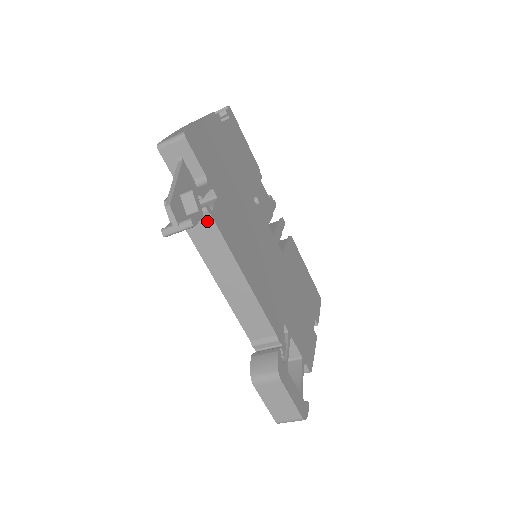
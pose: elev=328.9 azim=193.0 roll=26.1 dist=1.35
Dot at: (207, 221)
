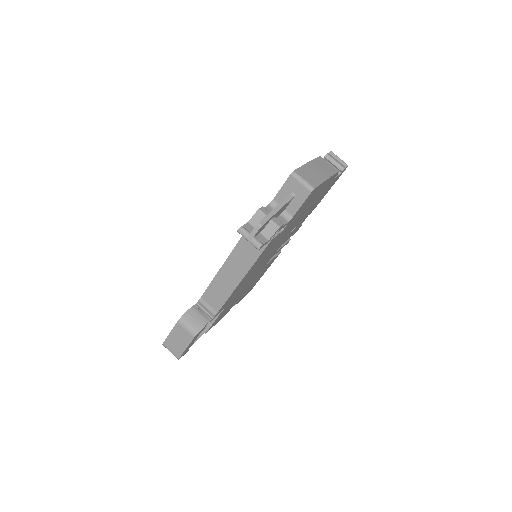
Dot at: occluded
